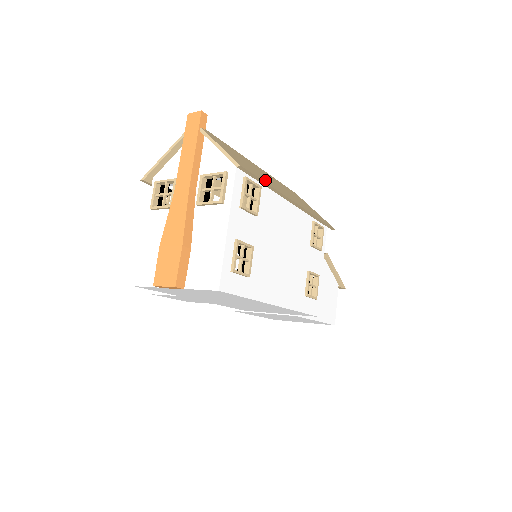
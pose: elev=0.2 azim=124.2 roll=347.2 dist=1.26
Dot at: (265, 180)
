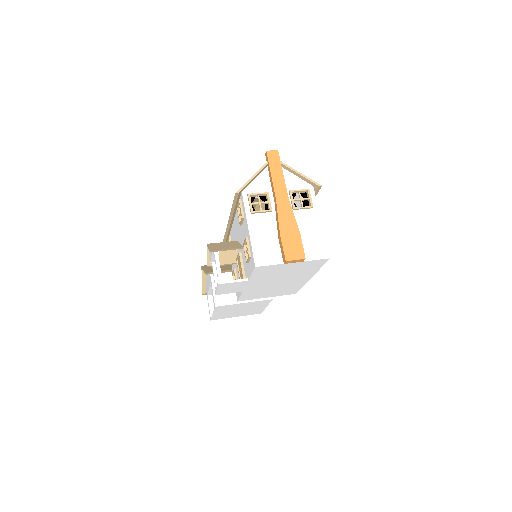
Dot at: occluded
